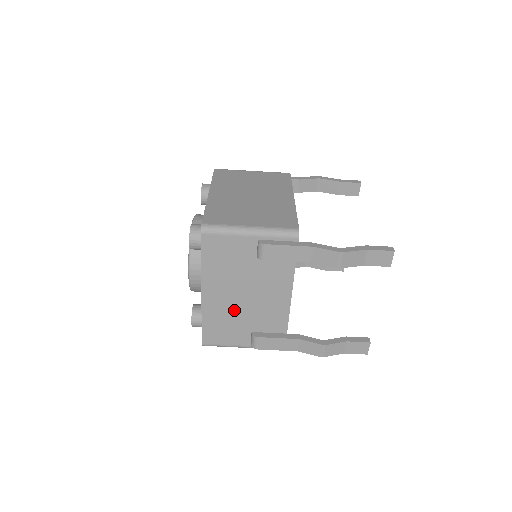
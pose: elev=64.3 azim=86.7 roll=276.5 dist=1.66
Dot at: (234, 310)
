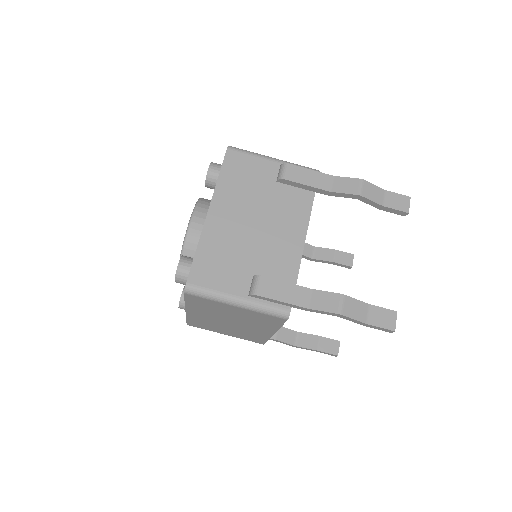
Dot at: (239, 241)
